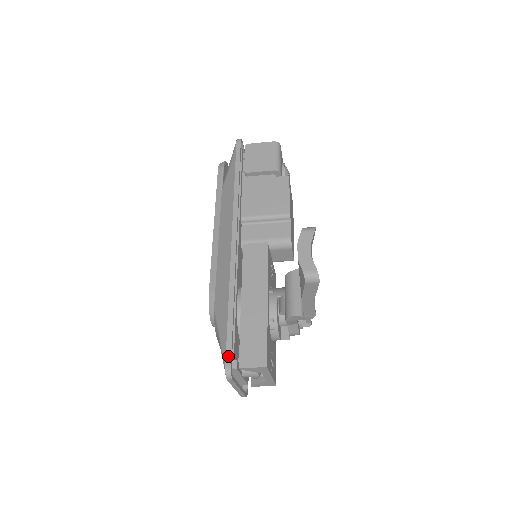
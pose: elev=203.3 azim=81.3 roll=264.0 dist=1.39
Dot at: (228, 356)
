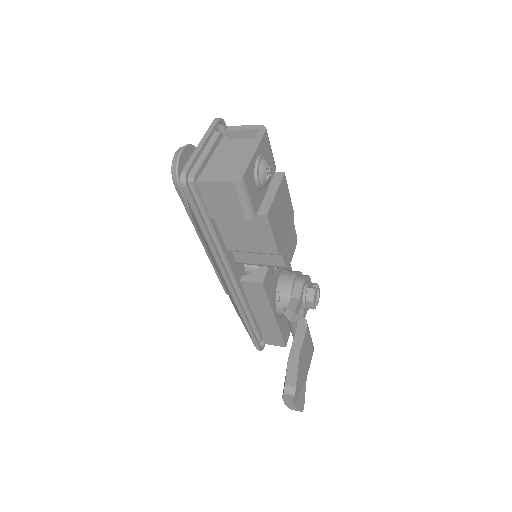
Dot at: (256, 346)
